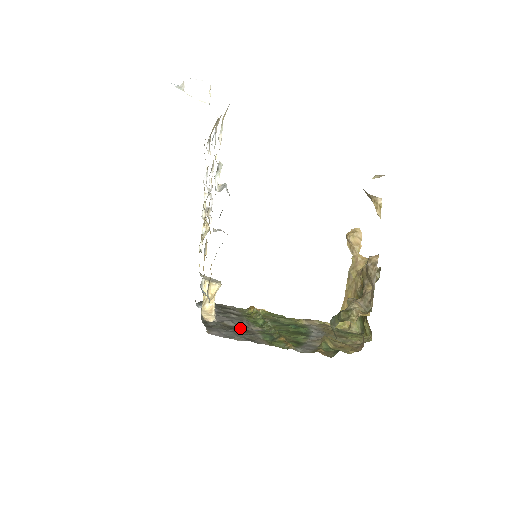
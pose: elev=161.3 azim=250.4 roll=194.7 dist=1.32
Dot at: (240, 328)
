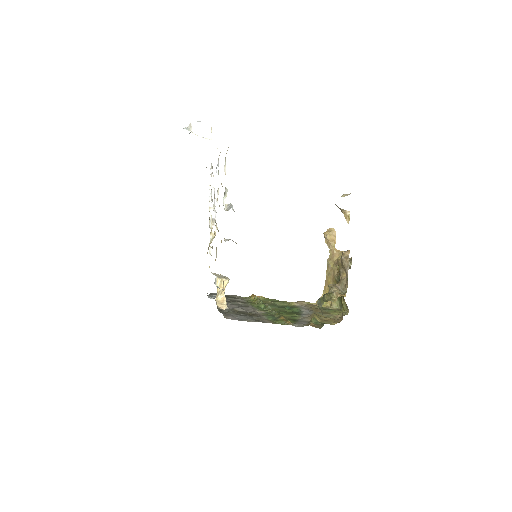
Dot at: (248, 312)
